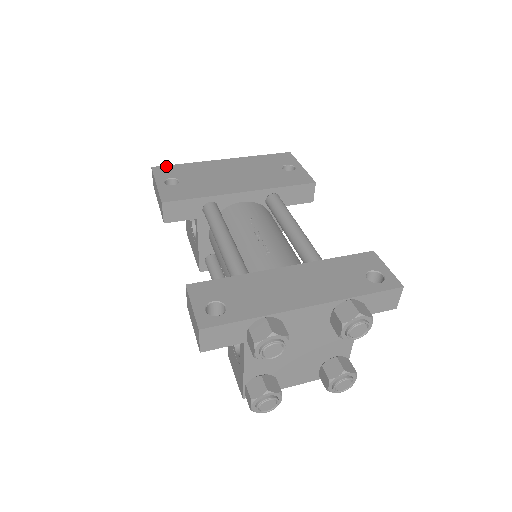
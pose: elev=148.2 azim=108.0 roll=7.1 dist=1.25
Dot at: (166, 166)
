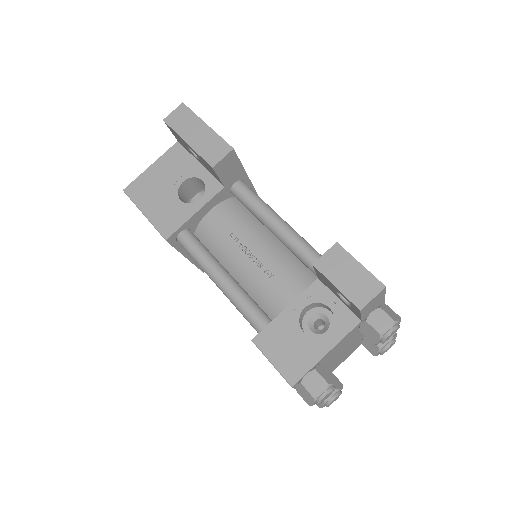
Dot at: occluded
